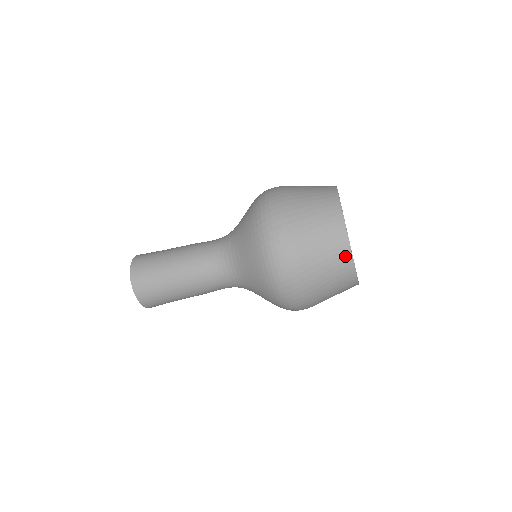
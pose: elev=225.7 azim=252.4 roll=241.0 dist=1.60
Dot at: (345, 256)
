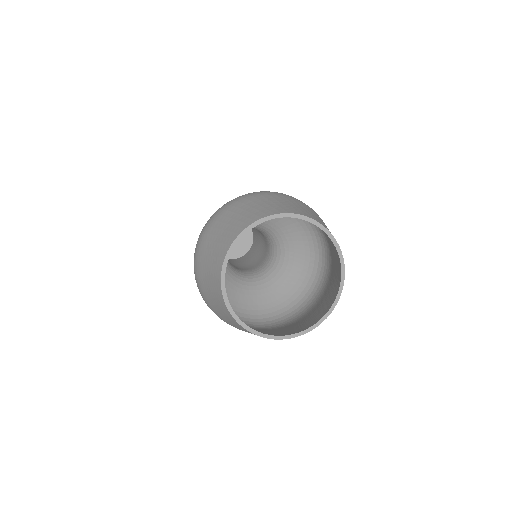
Dot at: occluded
